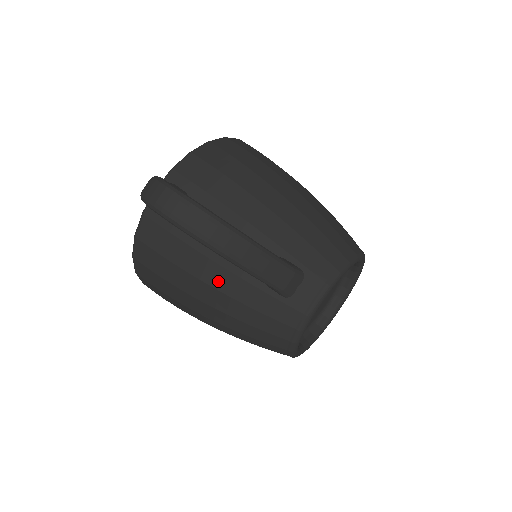
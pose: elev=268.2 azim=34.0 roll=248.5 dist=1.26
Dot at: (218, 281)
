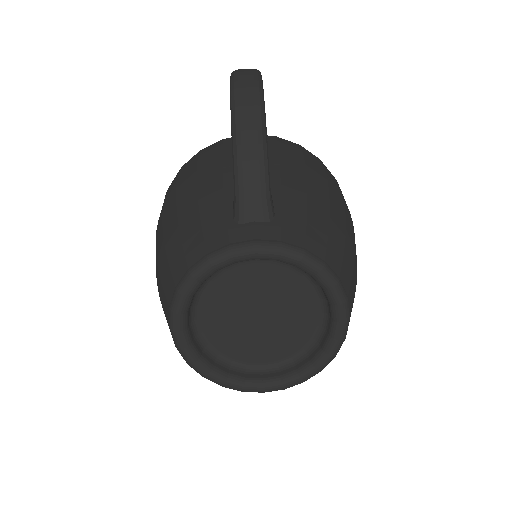
Dot at: (206, 184)
